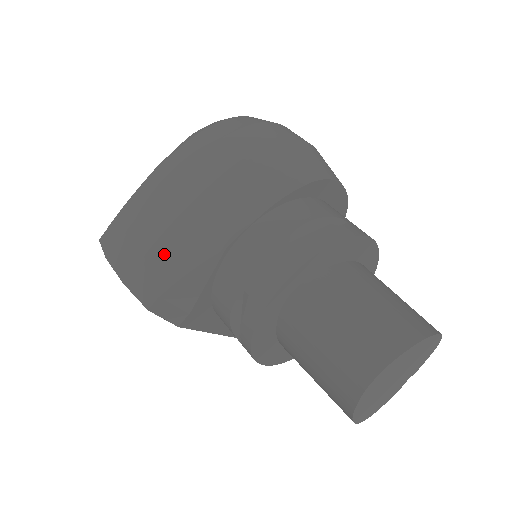
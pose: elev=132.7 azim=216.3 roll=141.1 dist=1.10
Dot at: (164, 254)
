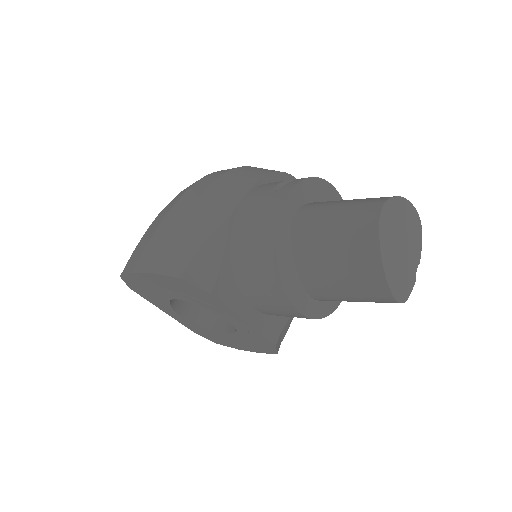
Dot at: (183, 237)
